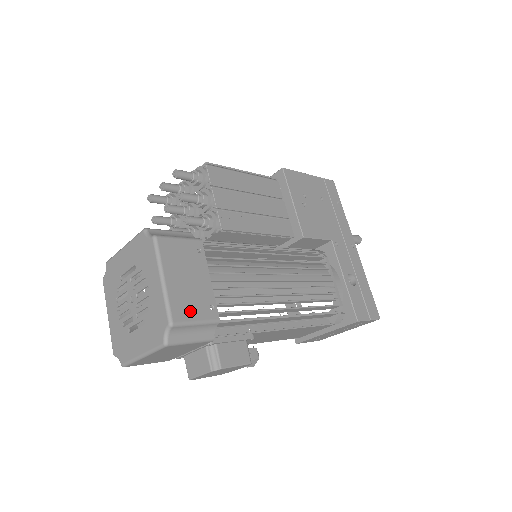
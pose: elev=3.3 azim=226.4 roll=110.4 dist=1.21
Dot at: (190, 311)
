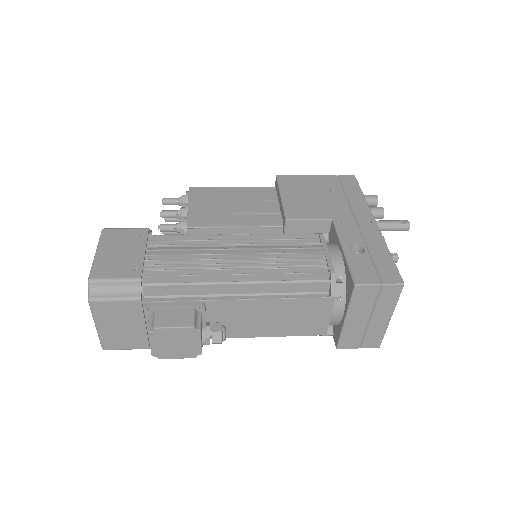
Dot at: (111, 272)
